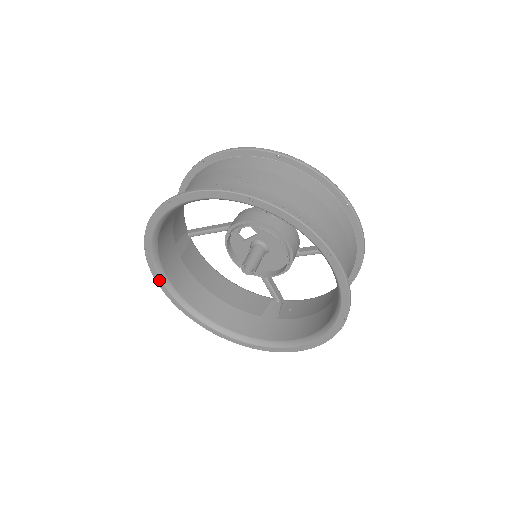
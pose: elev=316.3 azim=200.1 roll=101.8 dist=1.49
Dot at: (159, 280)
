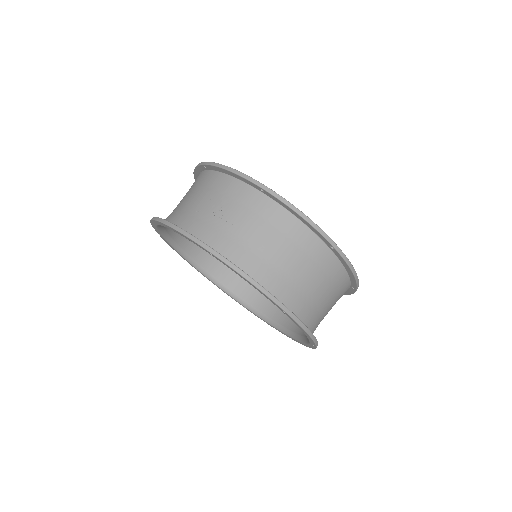
Dot at: (177, 252)
